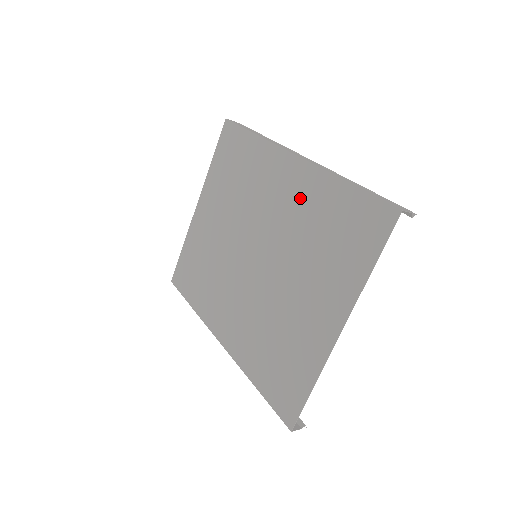
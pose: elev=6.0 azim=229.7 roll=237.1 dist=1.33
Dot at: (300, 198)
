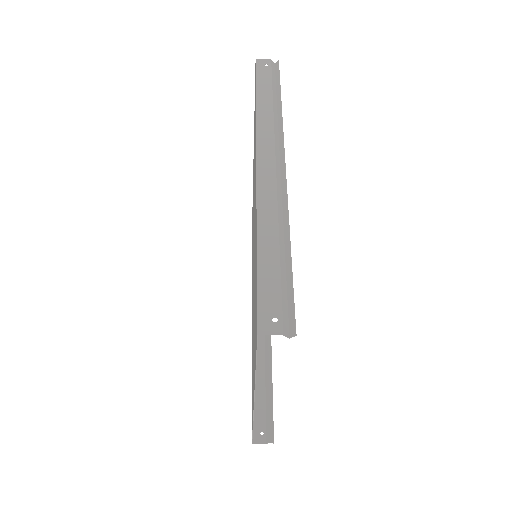
Dot at: (255, 225)
